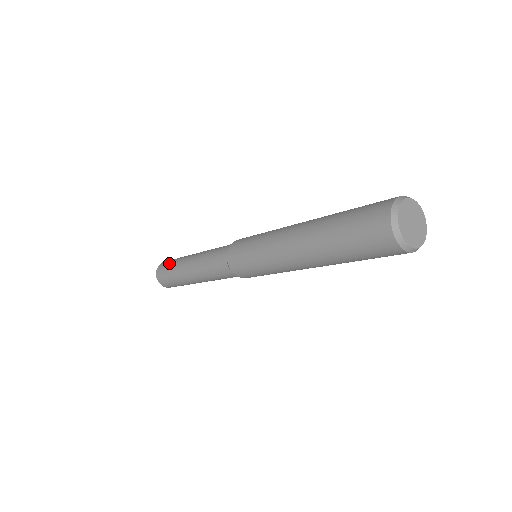
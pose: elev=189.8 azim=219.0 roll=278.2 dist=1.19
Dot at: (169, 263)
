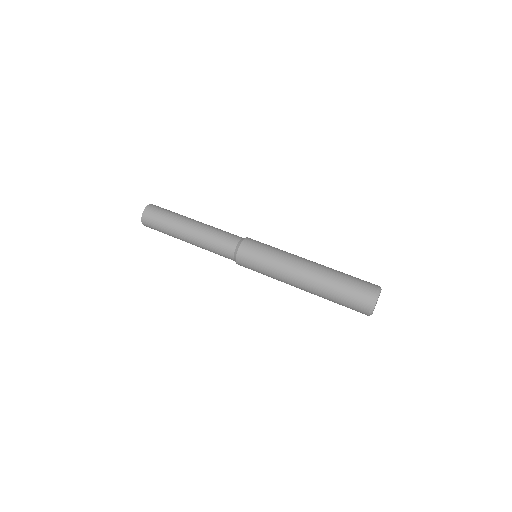
Dot at: (158, 227)
